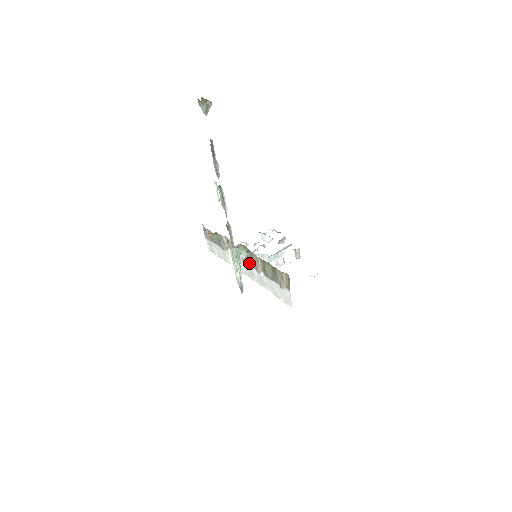
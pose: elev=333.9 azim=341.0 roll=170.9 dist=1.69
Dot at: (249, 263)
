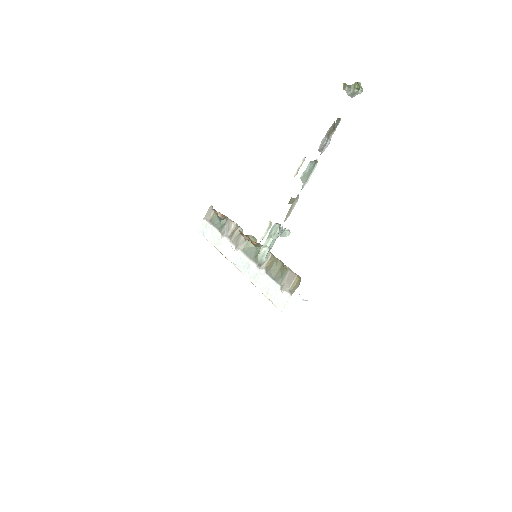
Dot at: (251, 256)
